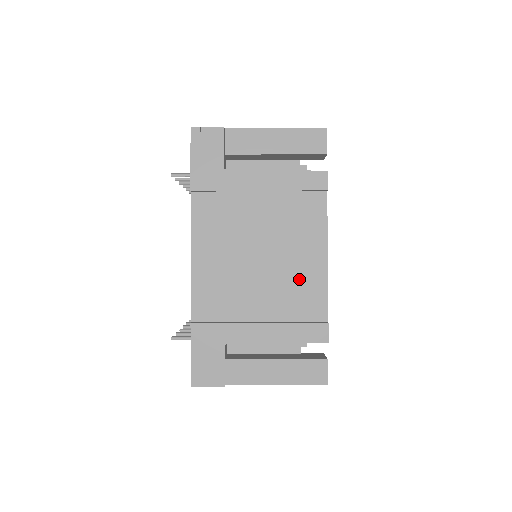
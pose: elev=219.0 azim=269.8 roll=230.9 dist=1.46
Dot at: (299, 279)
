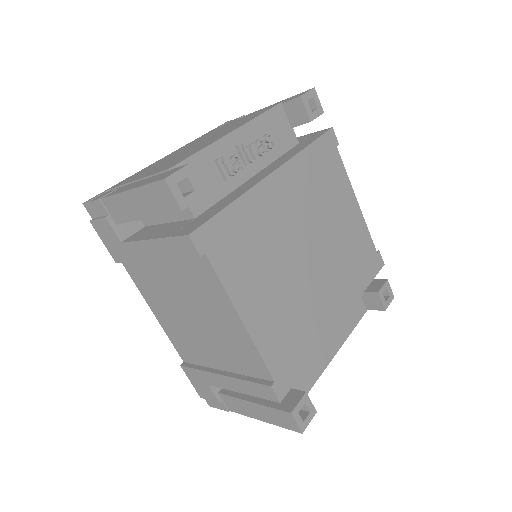
Dot at: (231, 340)
